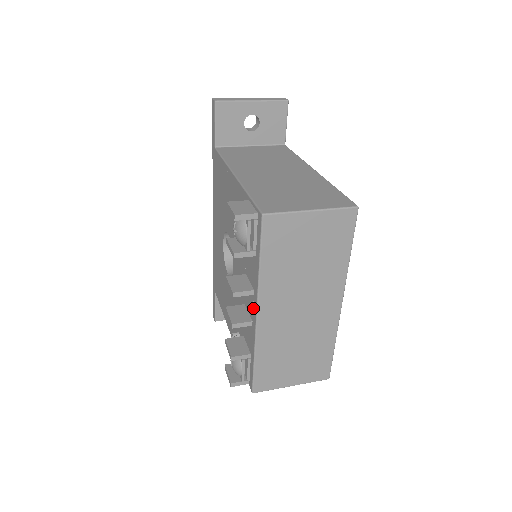
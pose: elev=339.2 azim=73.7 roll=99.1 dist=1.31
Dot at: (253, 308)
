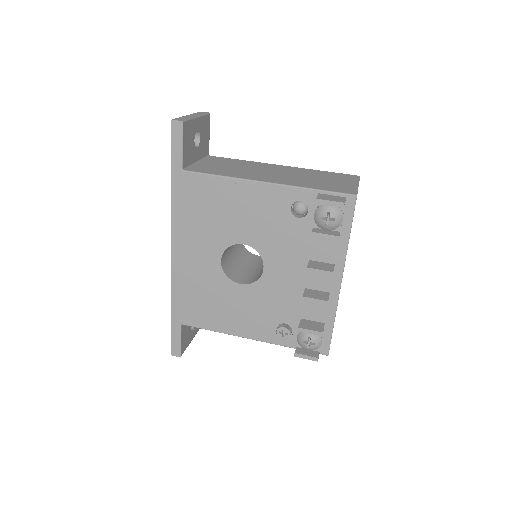
Dot at: (333, 280)
